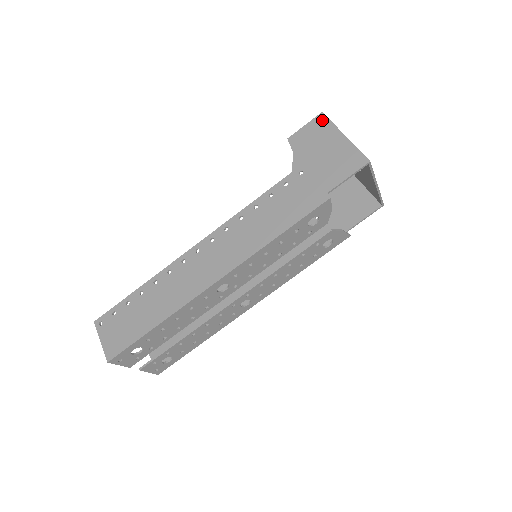
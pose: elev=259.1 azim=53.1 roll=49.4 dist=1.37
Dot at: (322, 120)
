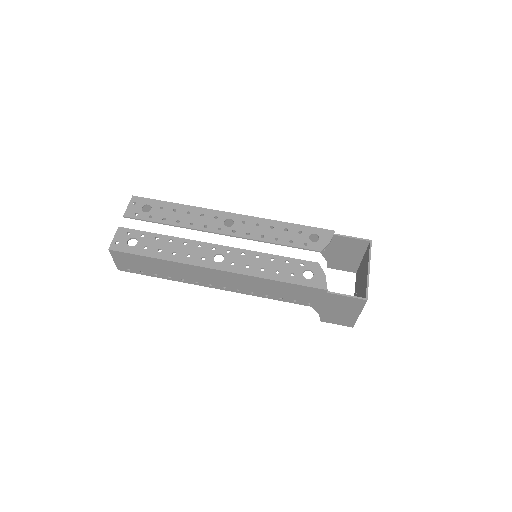
Dot at: (355, 268)
